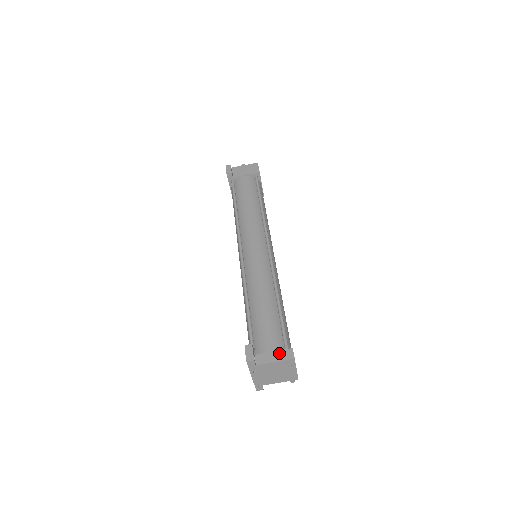
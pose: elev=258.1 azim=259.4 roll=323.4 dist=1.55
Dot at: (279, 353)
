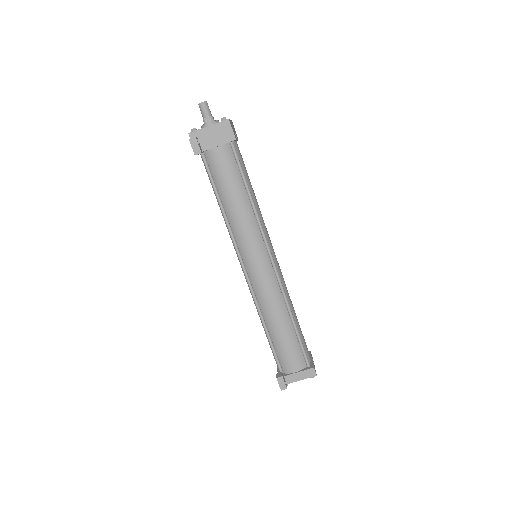
Dot at: (304, 373)
